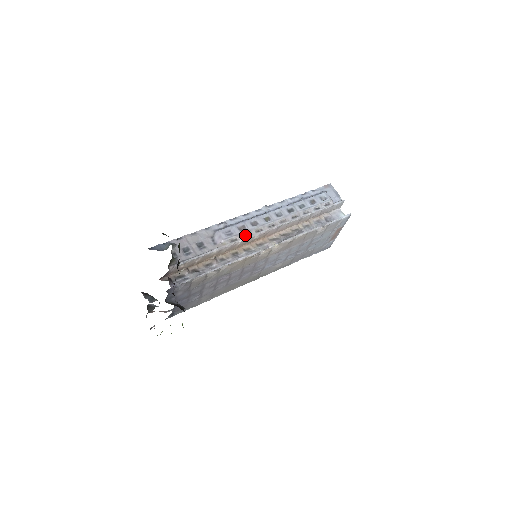
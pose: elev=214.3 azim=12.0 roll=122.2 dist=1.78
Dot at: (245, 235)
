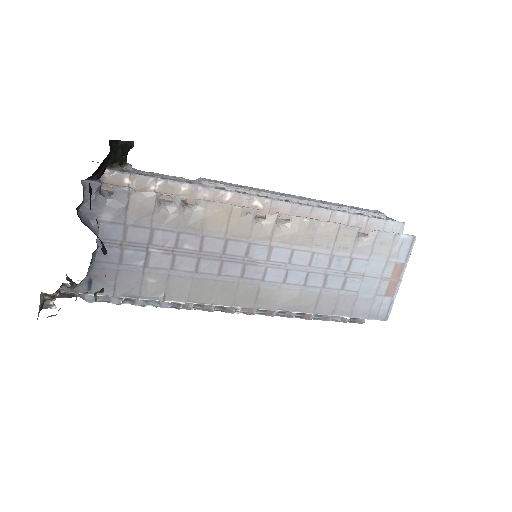
Dot at: (240, 192)
